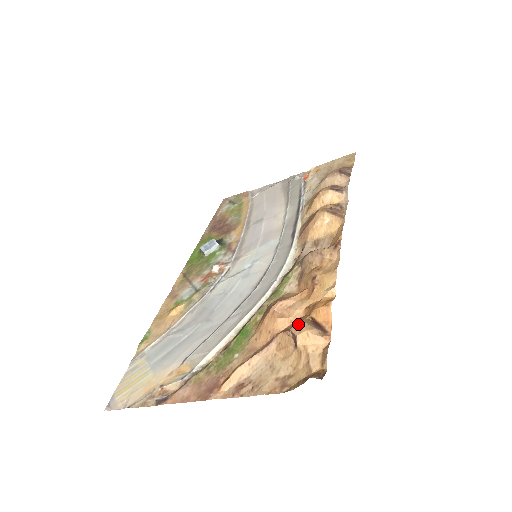
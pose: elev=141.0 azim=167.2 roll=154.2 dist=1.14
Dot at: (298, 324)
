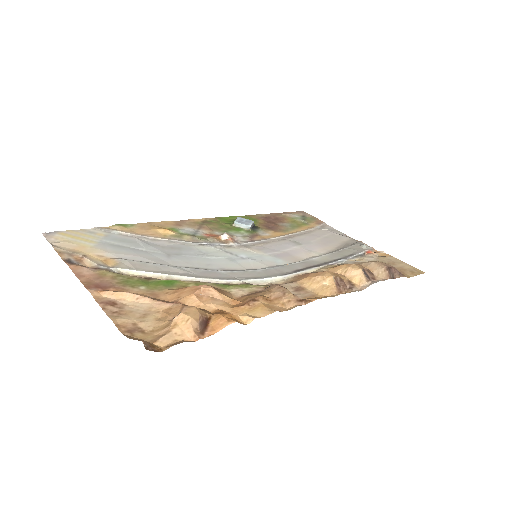
Dot at: (194, 308)
